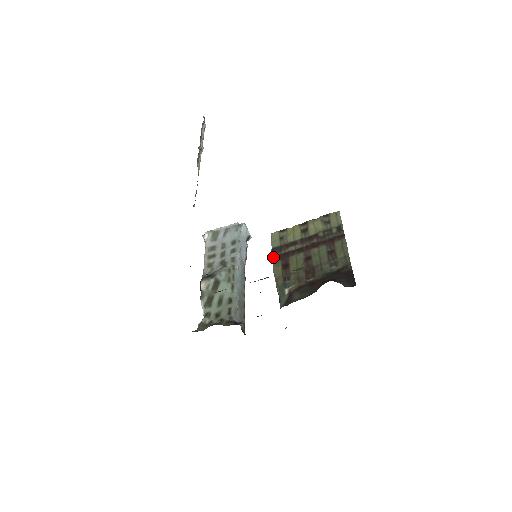
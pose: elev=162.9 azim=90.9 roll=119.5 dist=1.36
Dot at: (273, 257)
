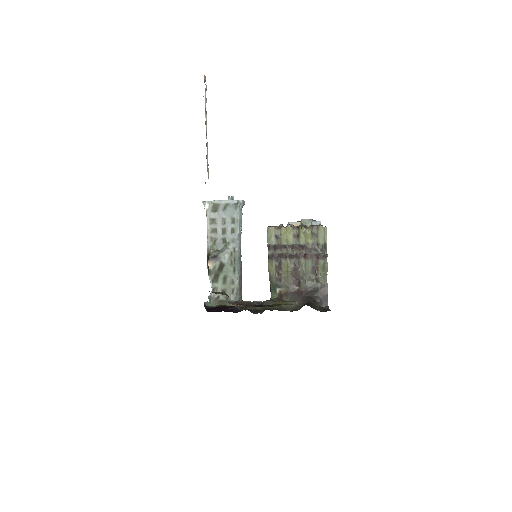
Dot at: (269, 255)
